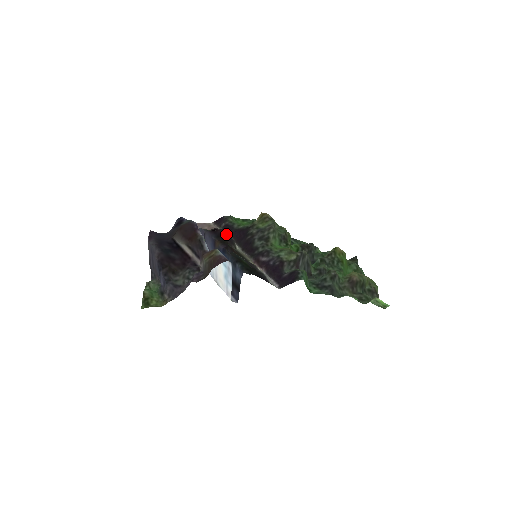
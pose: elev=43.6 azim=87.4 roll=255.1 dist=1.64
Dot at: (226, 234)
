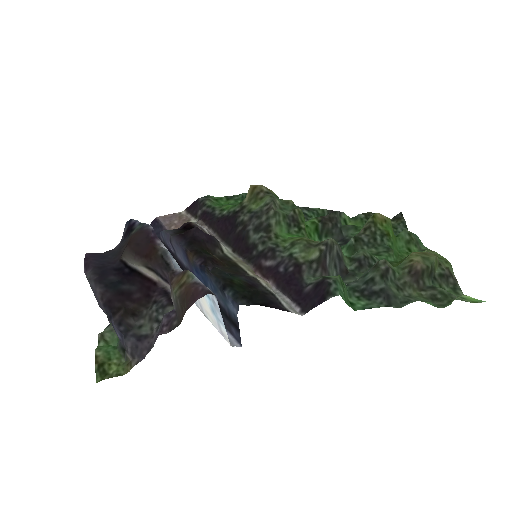
Dot at: (202, 235)
